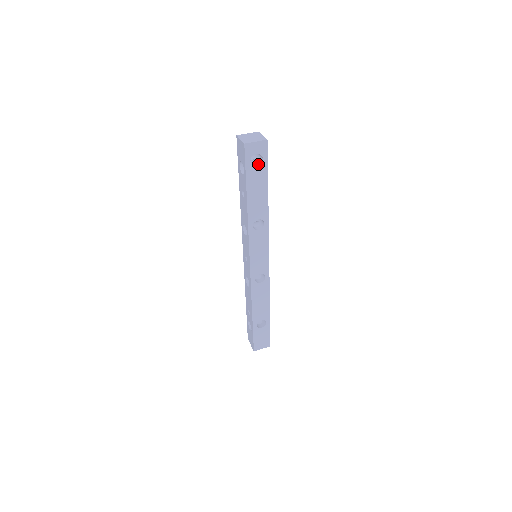
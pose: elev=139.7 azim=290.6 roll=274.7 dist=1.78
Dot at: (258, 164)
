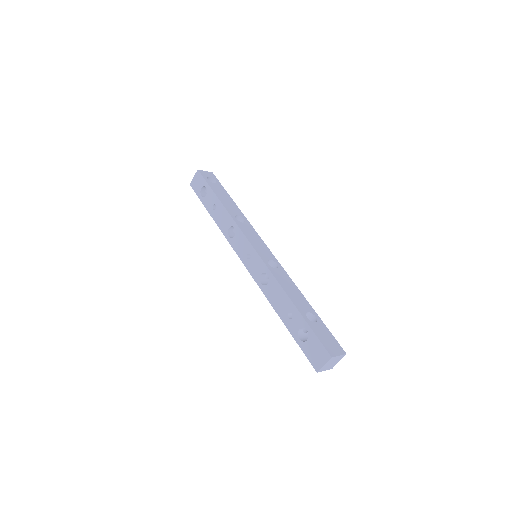
Dot at: occluded
